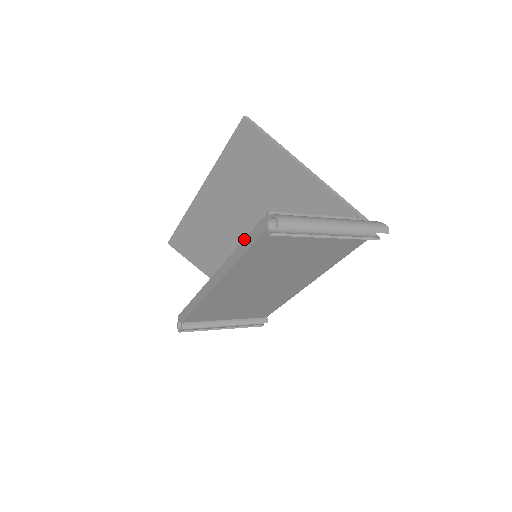
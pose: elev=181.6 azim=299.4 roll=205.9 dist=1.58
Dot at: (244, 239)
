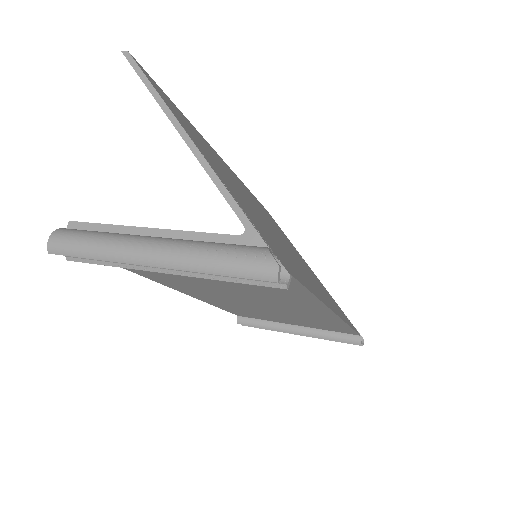
Dot at: occluded
